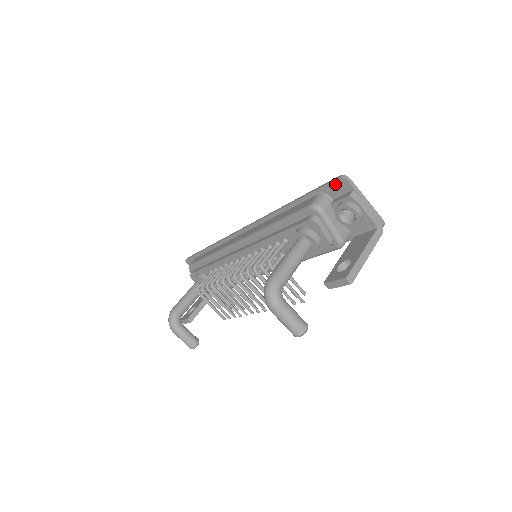
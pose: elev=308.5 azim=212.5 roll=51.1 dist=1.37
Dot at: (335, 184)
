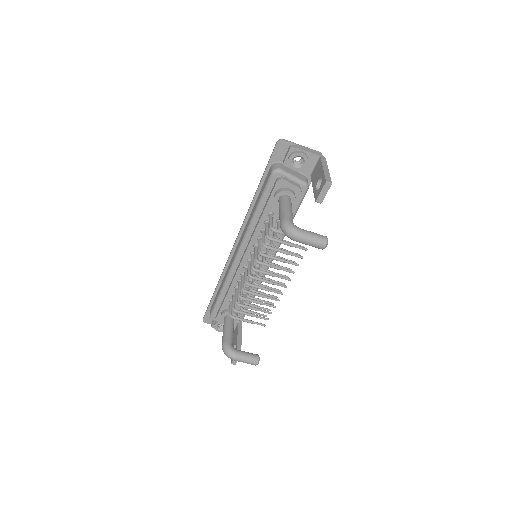
Dot at: (277, 150)
